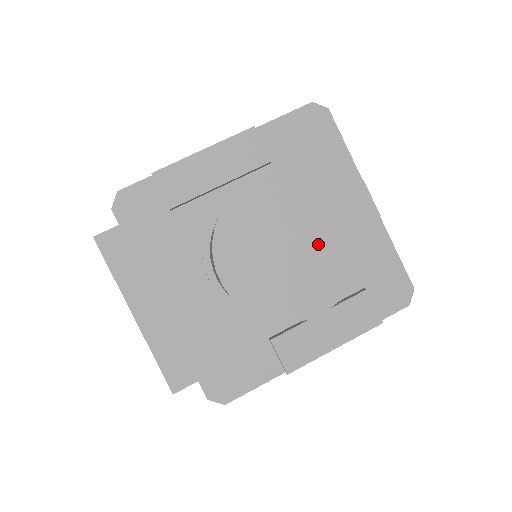
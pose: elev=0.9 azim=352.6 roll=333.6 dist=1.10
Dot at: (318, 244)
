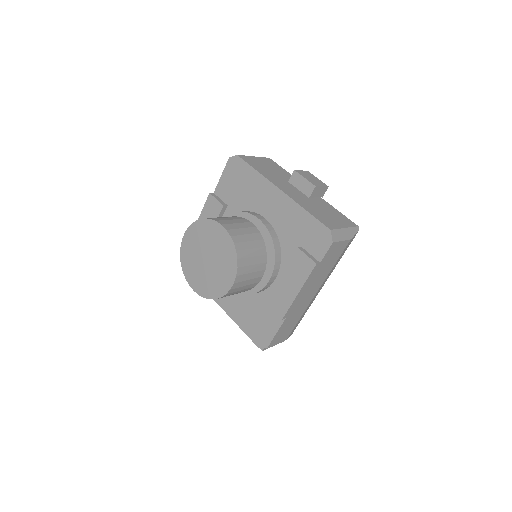
Dot at: (217, 250)
